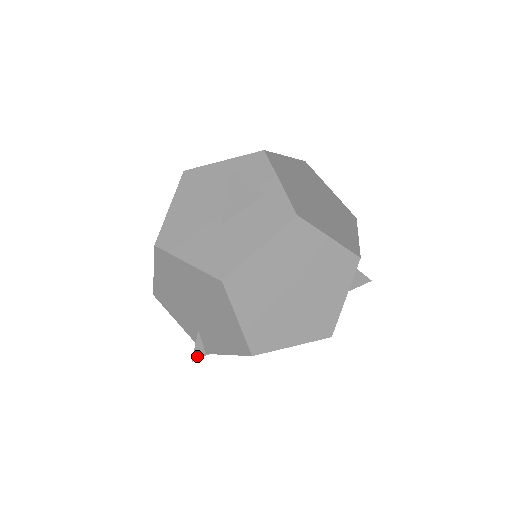
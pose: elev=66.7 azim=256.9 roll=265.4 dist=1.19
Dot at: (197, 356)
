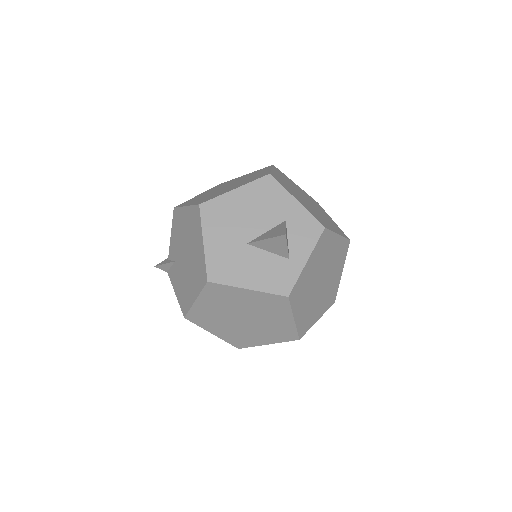
Dot at: (161, 267)
